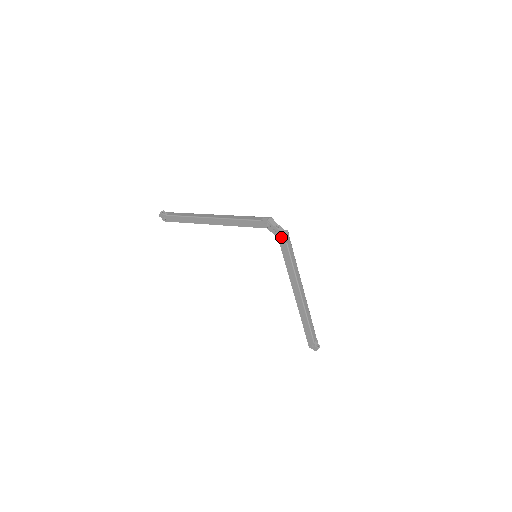
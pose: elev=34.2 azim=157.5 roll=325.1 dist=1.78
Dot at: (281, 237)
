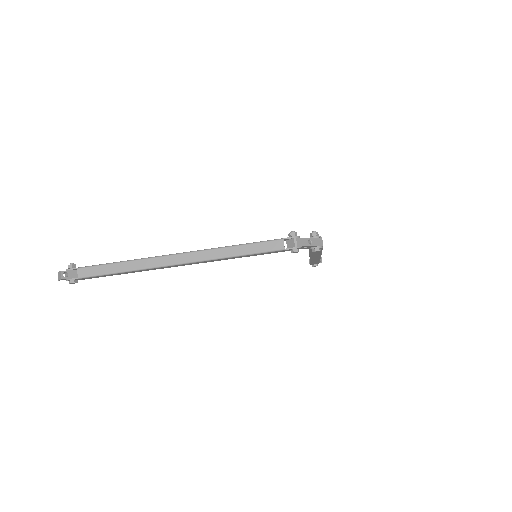
Dot at: (319, 251)
